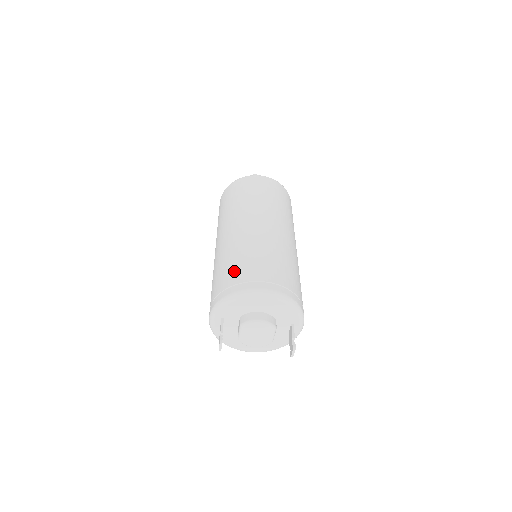
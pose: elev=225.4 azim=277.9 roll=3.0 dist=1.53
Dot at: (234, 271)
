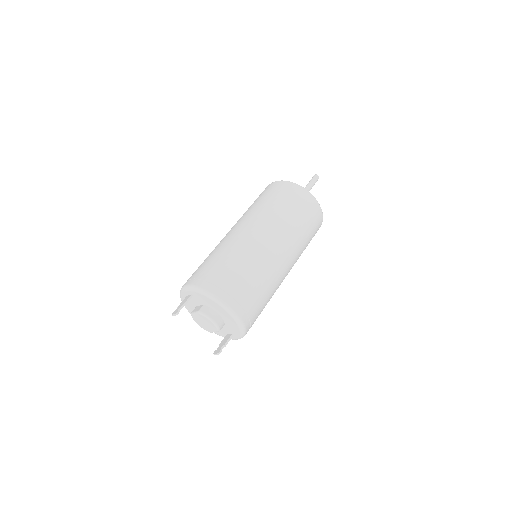
Dot at: (225, 274)
